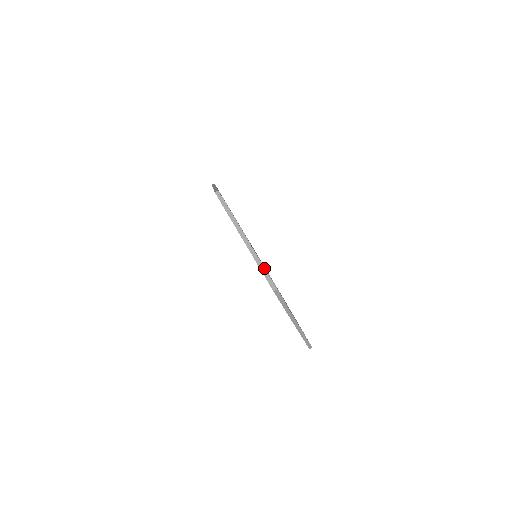
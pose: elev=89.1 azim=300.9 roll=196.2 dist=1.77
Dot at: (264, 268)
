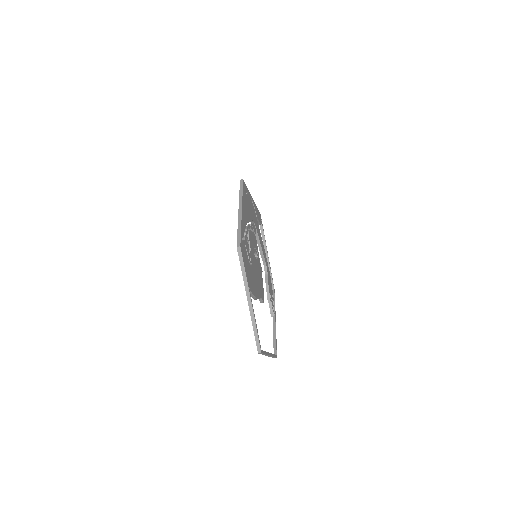
Dot at: occluded
